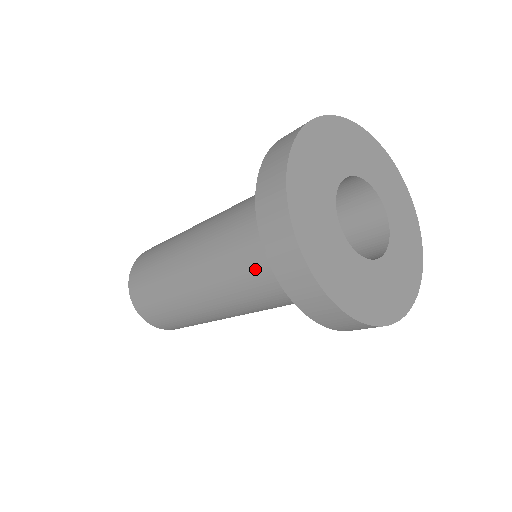
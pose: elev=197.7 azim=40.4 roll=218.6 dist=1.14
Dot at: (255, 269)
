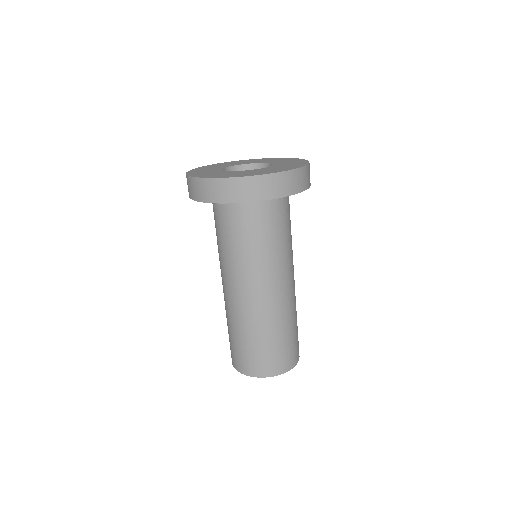
Dot at: (228, 234)
